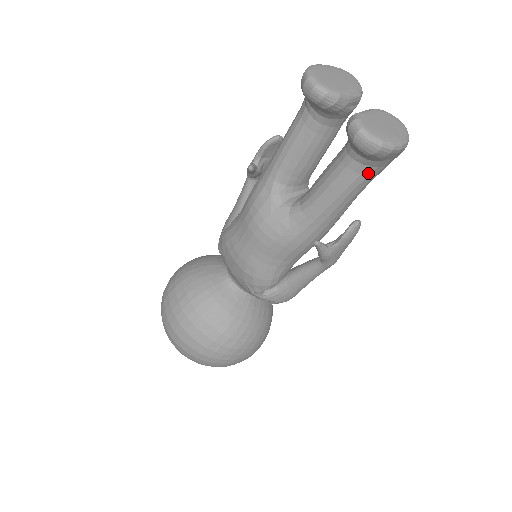
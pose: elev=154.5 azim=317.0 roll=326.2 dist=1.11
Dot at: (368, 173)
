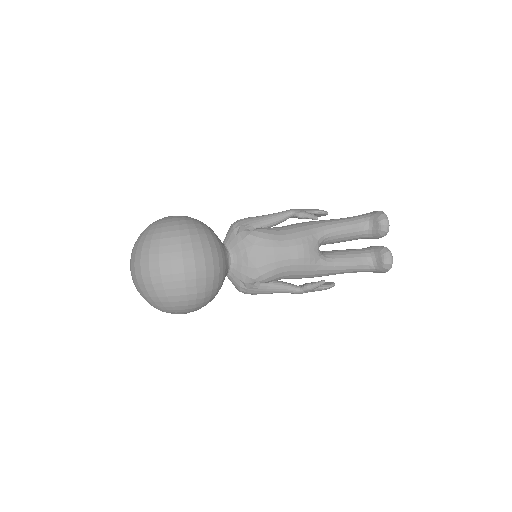
Dot at: (365, 270)
